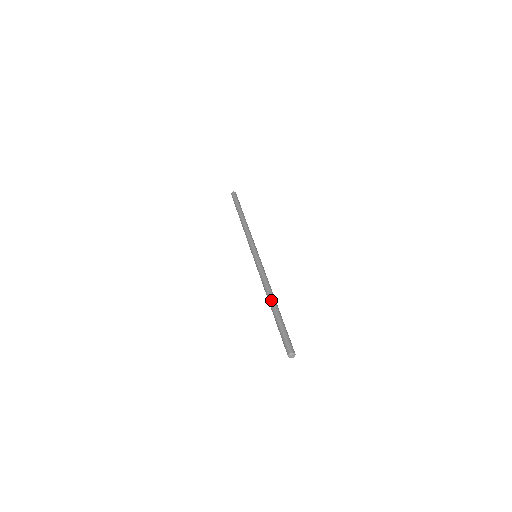
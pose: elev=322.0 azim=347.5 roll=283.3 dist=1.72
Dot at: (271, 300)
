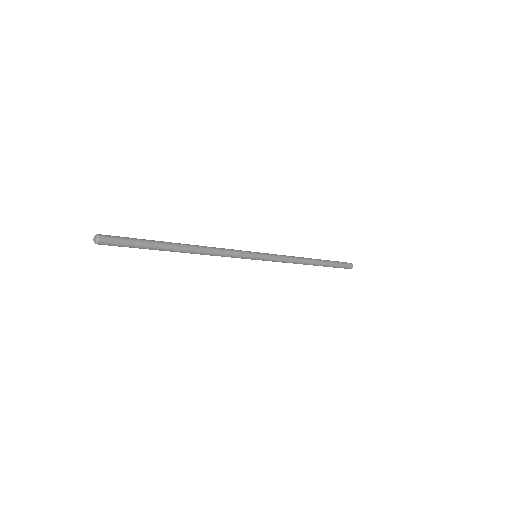
Dot at: occluded
